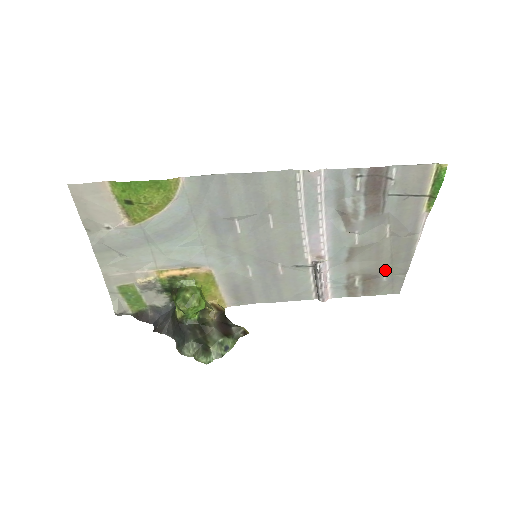
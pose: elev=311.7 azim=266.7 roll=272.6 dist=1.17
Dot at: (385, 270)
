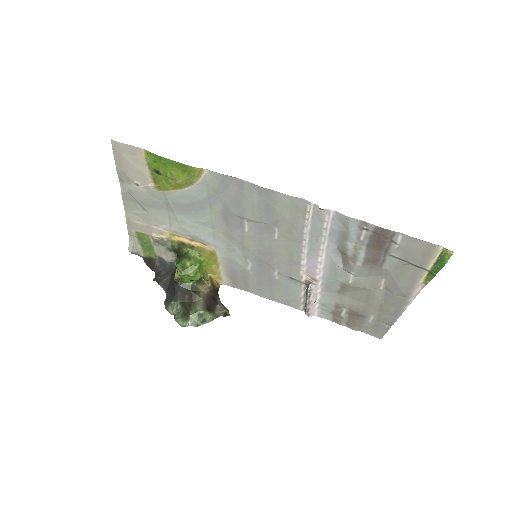
Dot at: (372, 314)
